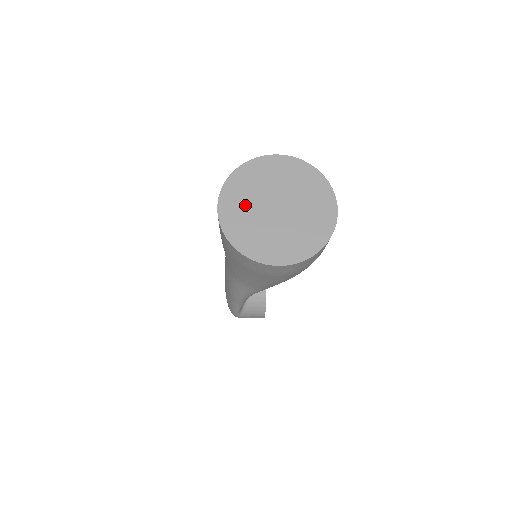
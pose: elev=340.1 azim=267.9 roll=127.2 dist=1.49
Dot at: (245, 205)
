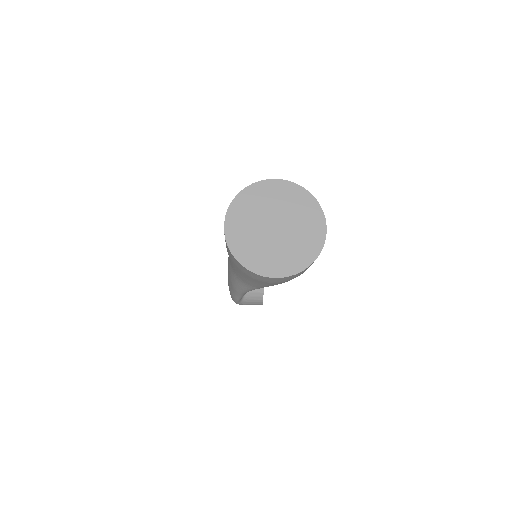
Dot at: (248, 224)
